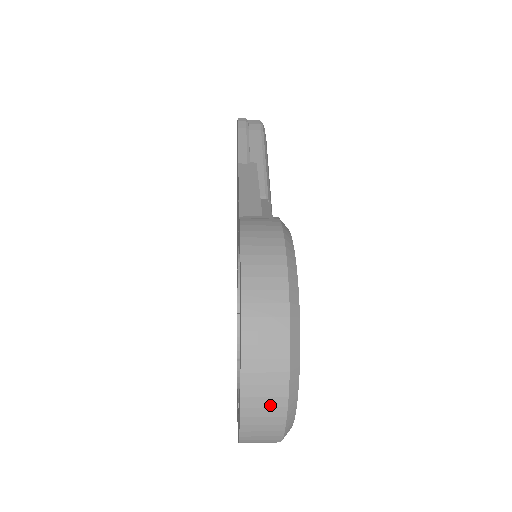
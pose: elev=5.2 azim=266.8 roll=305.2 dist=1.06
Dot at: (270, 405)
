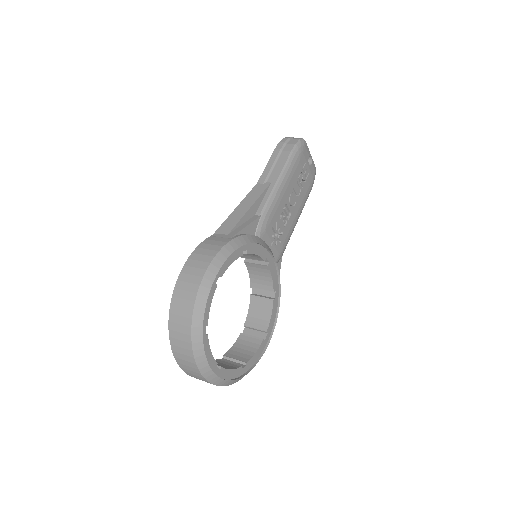
Dot at: (187, 360)
